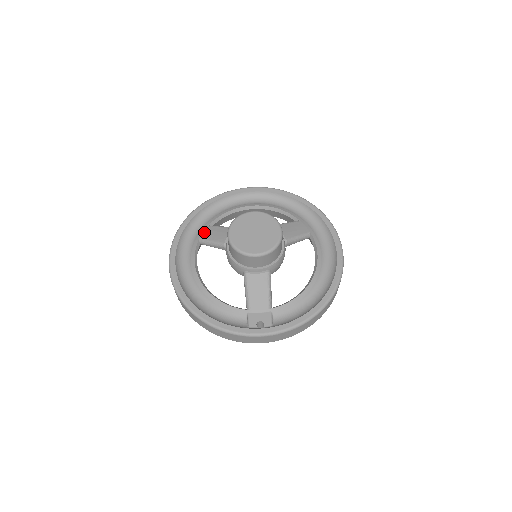
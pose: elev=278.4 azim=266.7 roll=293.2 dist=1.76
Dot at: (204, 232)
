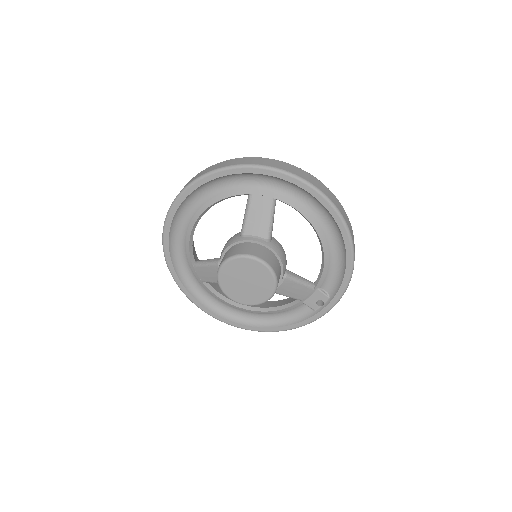
Dot at: (198, 275)
